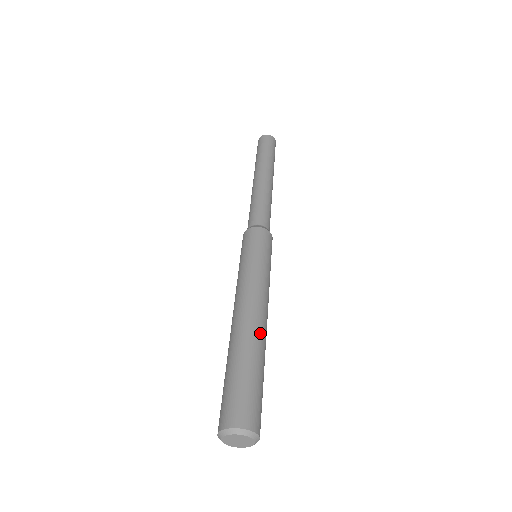
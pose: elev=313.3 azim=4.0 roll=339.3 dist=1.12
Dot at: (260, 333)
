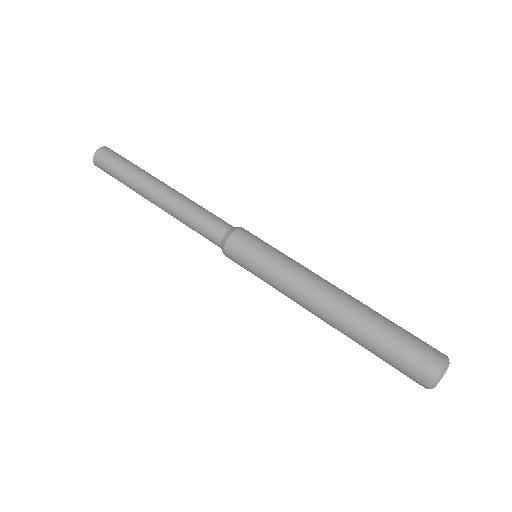
Dot at: (358, 300)
